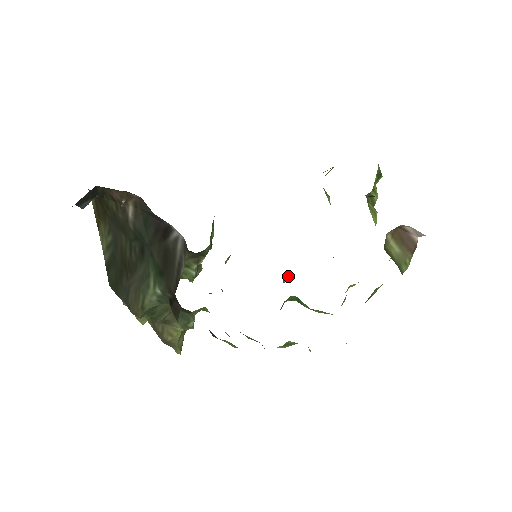
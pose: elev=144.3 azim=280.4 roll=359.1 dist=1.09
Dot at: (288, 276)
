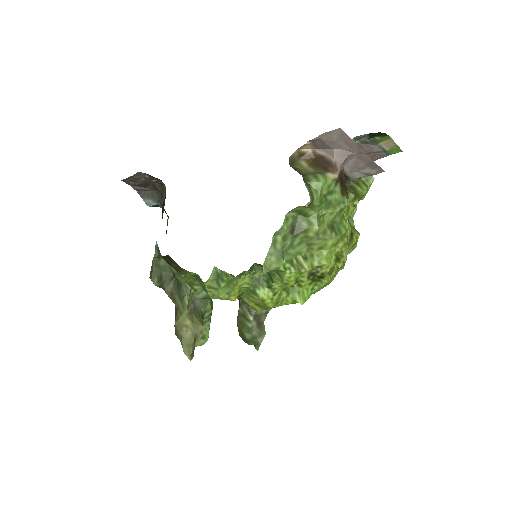
Dot at: (296, 290)
